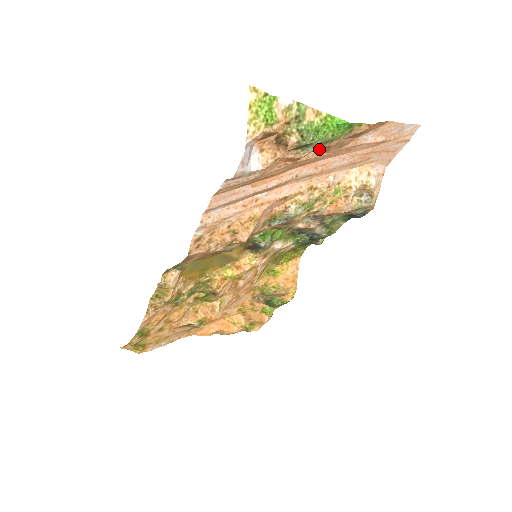
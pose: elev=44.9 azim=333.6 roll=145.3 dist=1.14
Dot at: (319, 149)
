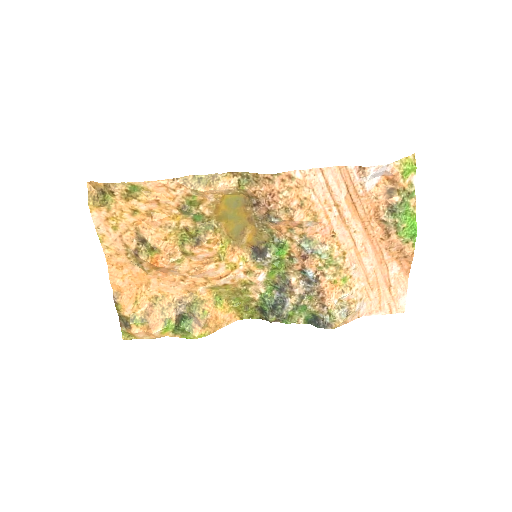
Dot at: (386, 230)
